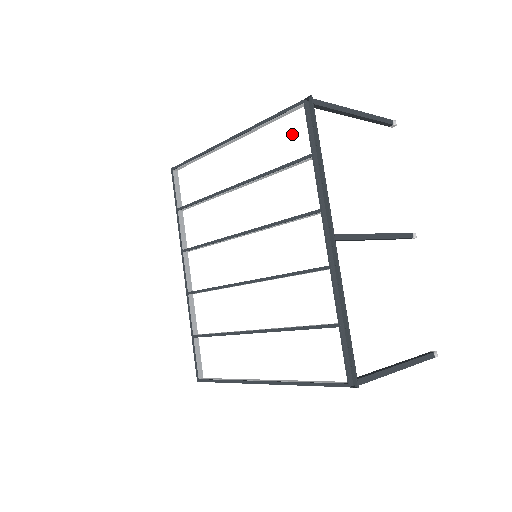
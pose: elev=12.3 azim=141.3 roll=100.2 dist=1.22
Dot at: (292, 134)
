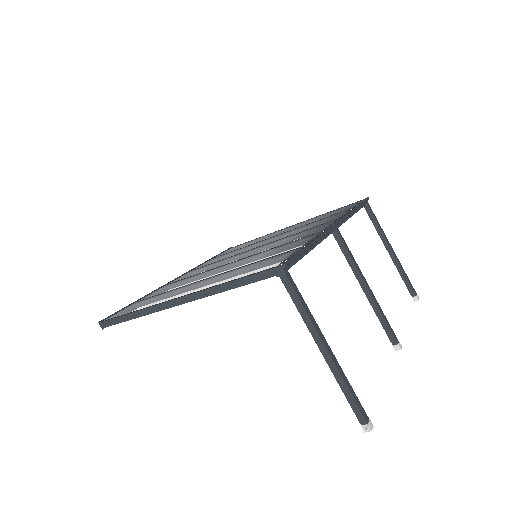
Dot at: (342, 209)
